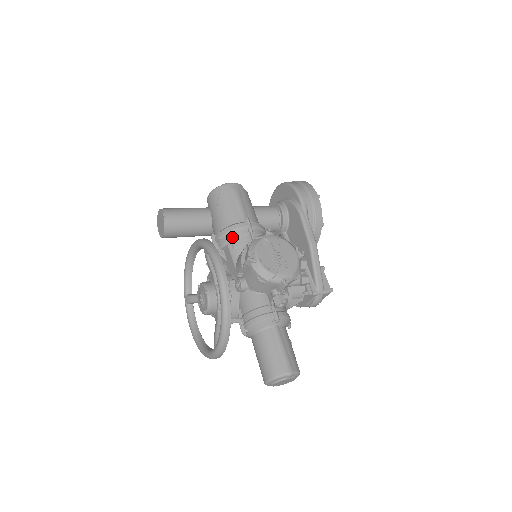
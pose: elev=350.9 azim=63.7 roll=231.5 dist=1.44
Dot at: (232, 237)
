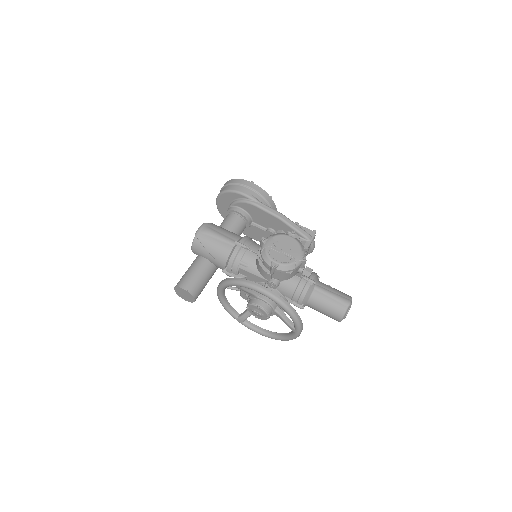
Dot at: (239, 261)
